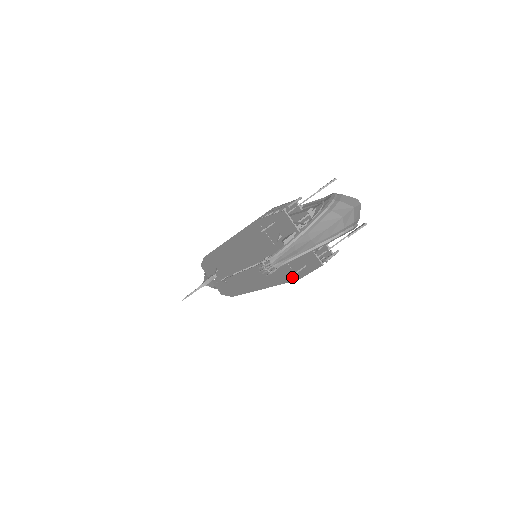
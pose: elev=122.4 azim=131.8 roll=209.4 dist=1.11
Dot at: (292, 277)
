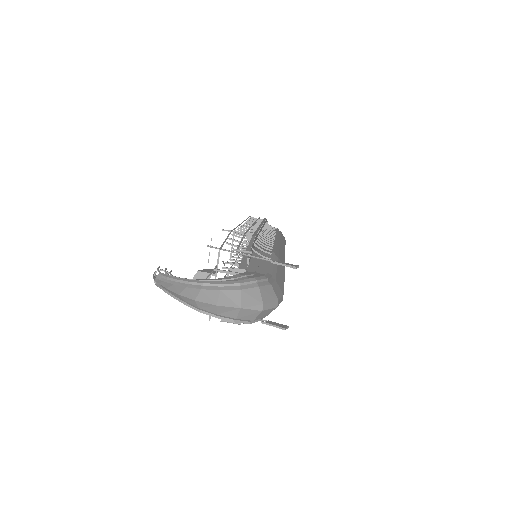
Dot at: occluded
